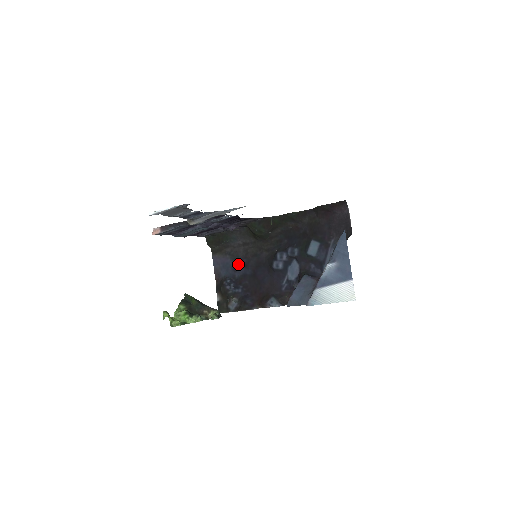
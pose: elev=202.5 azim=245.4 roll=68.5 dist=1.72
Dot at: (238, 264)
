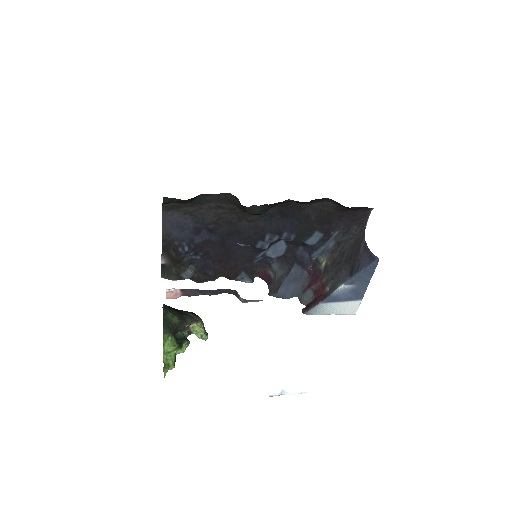
Dot at: (202, 228)
